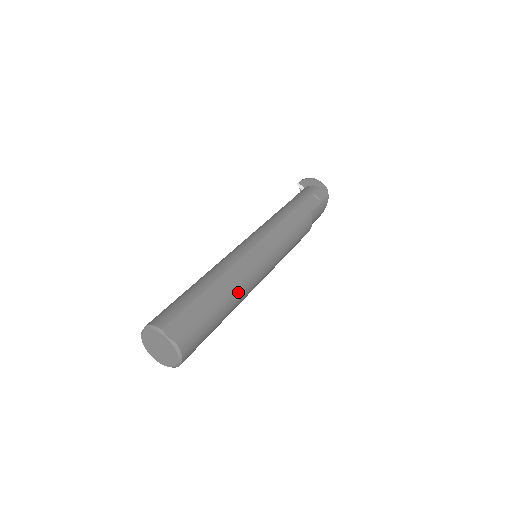
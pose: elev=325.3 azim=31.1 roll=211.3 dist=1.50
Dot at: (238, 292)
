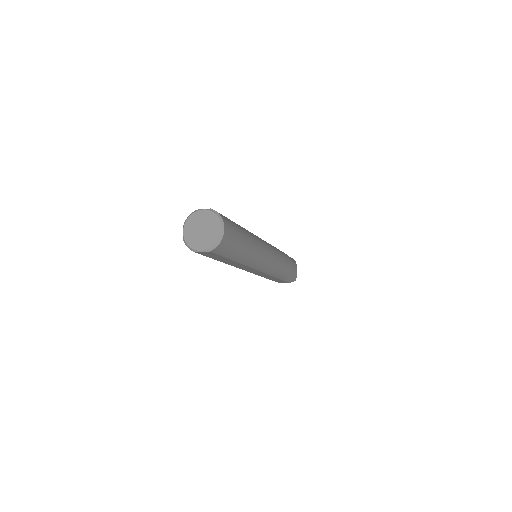
Dot at: (248, 231)
